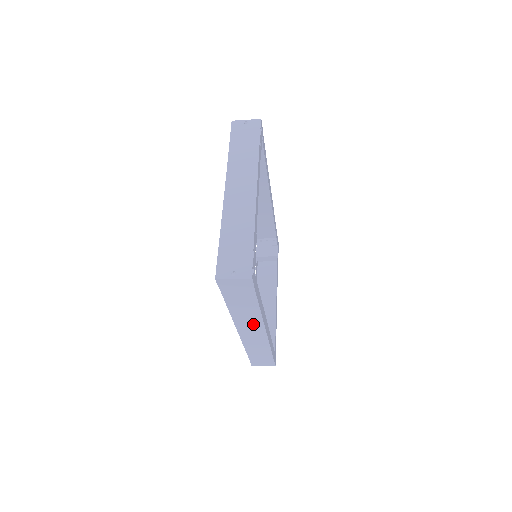
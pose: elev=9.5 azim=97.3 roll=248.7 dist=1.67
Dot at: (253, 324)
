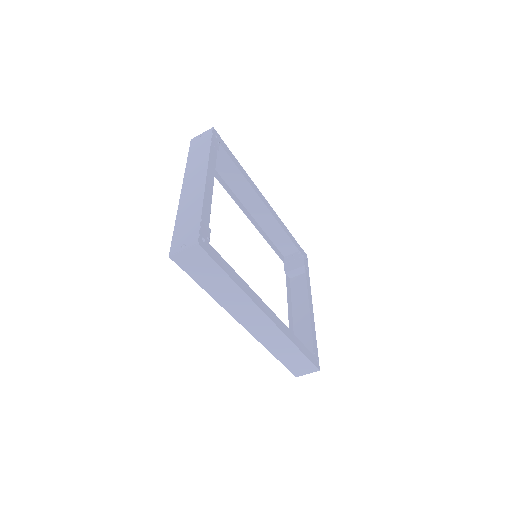
Dot at: (248, 310)
